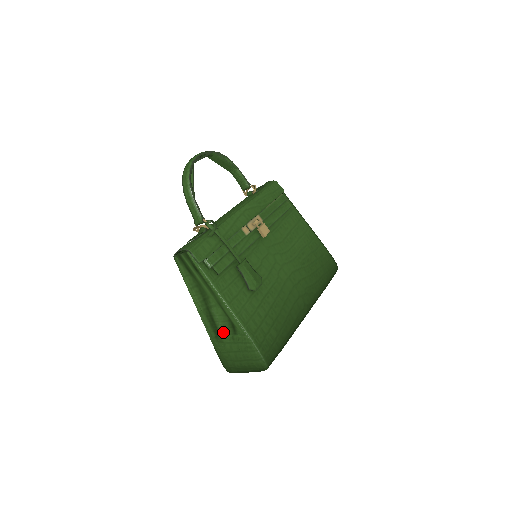
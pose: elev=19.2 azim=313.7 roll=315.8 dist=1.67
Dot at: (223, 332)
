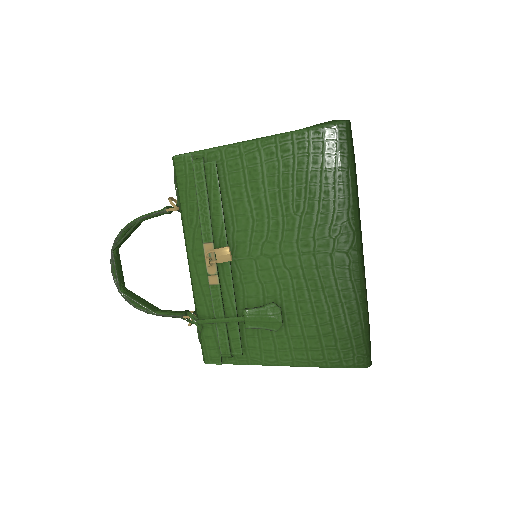
Dot at: occluded
